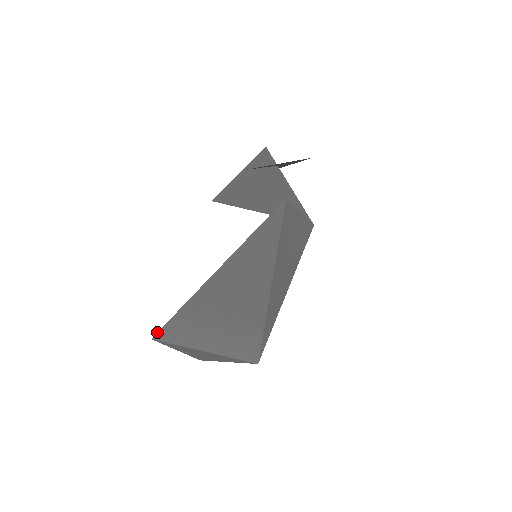
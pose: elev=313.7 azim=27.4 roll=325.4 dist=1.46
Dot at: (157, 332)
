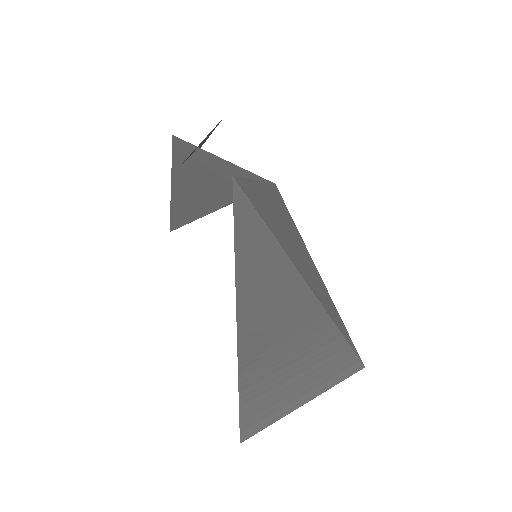
Dot at: occluded
